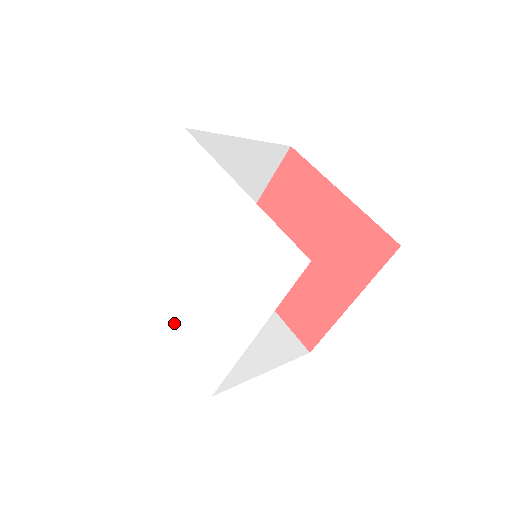
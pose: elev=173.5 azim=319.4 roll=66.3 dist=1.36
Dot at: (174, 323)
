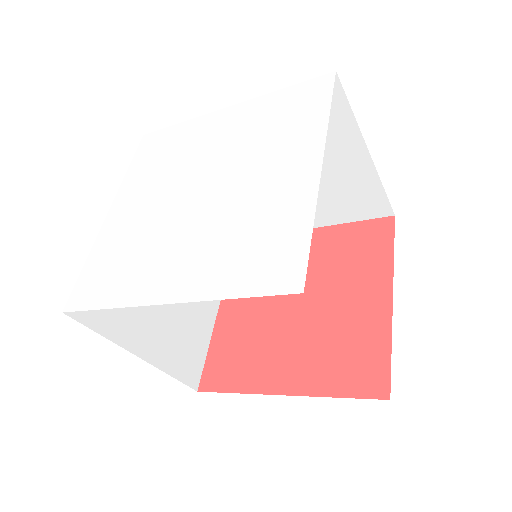
Dot at: (183, 280)
